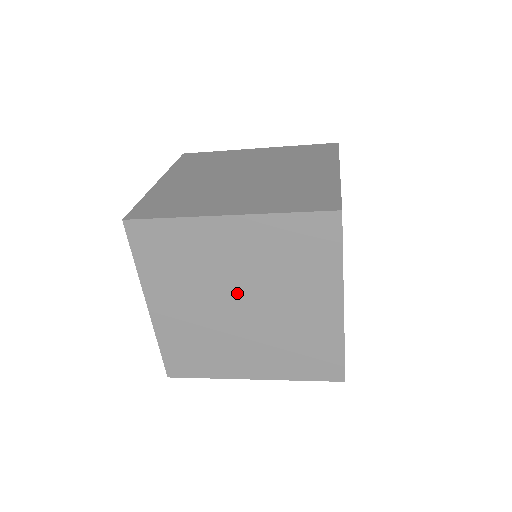
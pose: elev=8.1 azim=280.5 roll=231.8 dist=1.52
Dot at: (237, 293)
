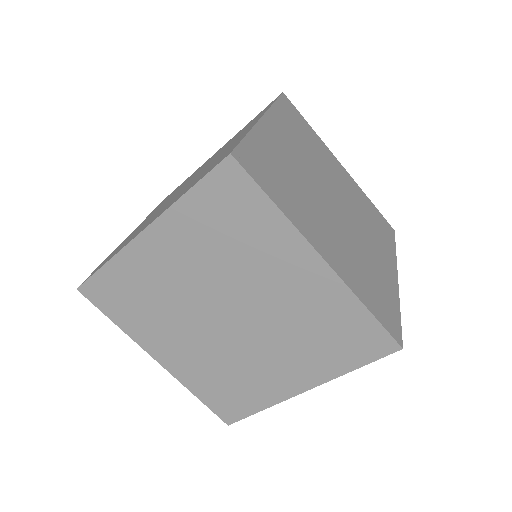
Dot at: (214, 305)
